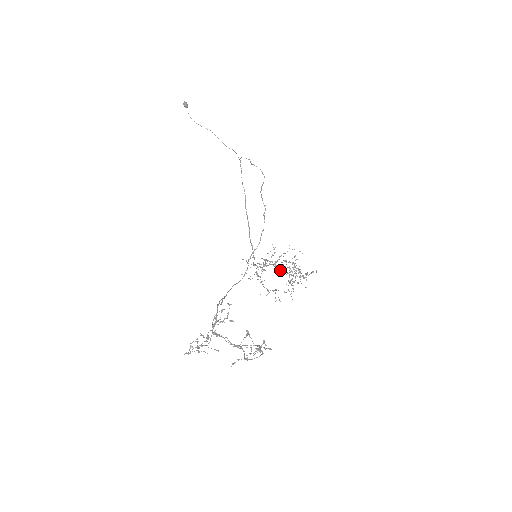
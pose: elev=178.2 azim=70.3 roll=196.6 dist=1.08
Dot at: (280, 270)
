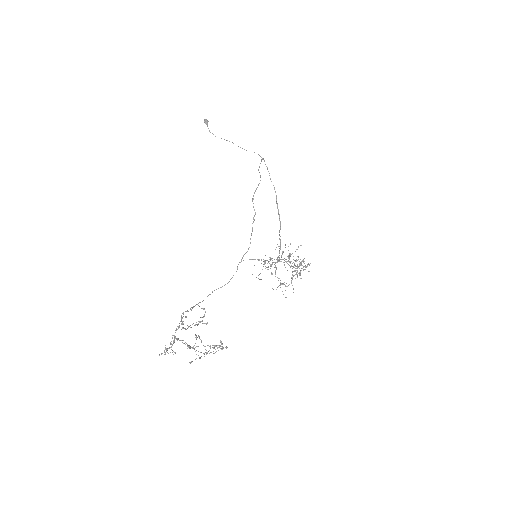
Dot at: (288, 264)
